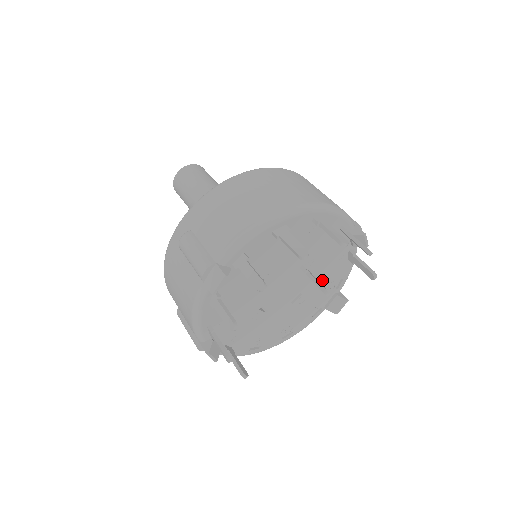
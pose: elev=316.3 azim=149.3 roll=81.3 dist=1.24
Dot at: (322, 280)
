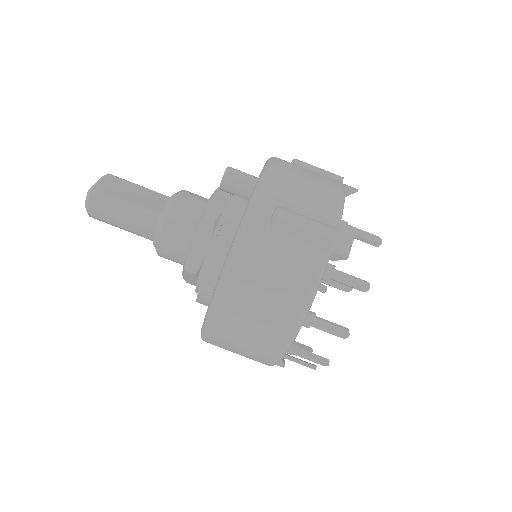
Dot at: occluded
